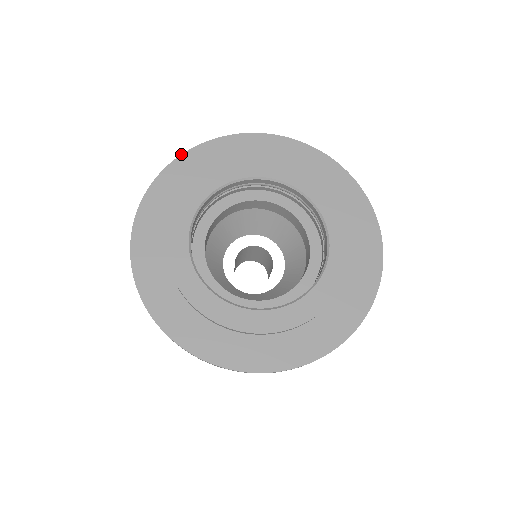
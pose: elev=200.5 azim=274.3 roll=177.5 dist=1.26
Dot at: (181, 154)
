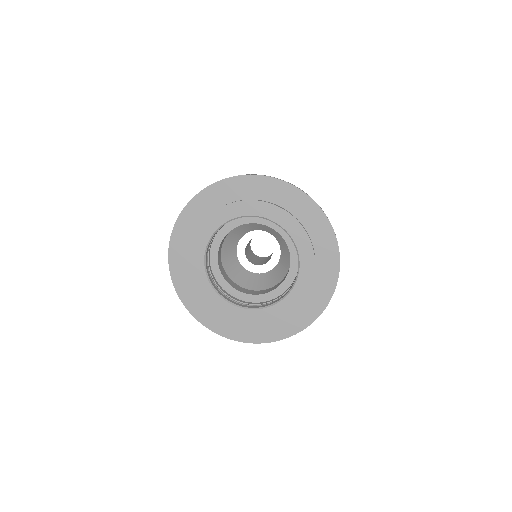
Dot at: (193, 197)
